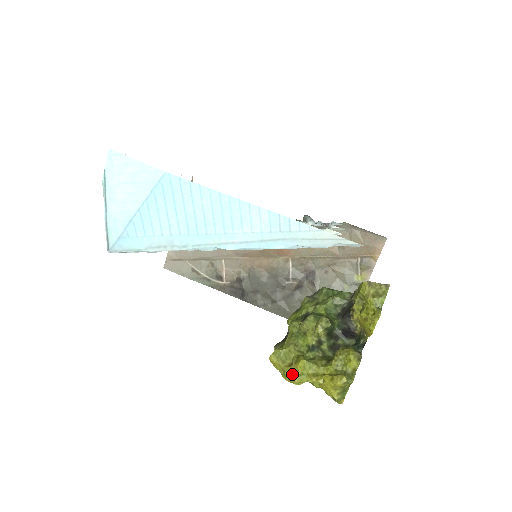
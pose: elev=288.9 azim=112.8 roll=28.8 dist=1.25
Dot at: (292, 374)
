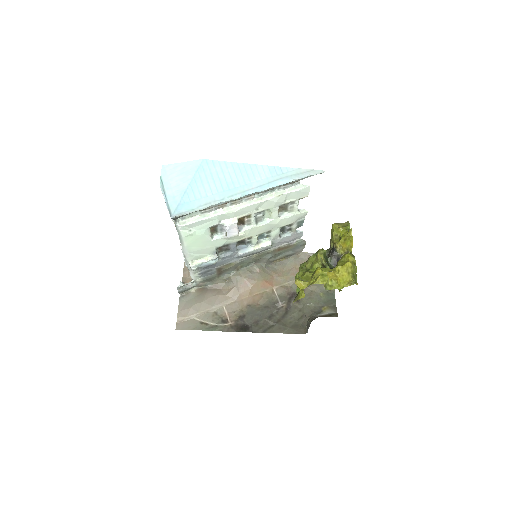
Dot at: (316, 278)
